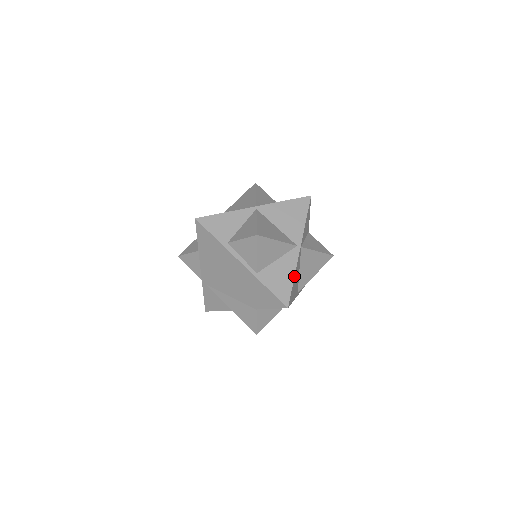
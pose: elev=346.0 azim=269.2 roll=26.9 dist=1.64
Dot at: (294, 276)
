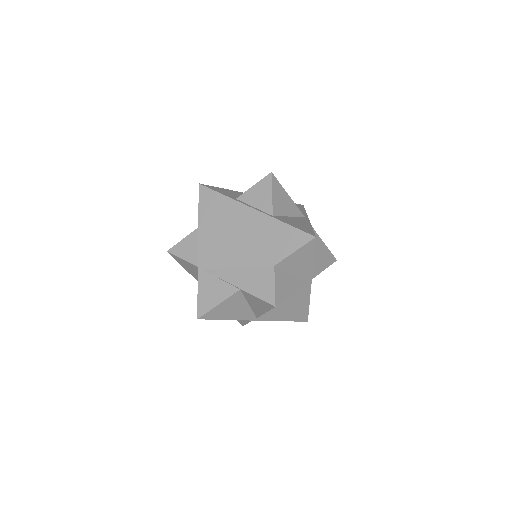
Dot at: (311, 226)
